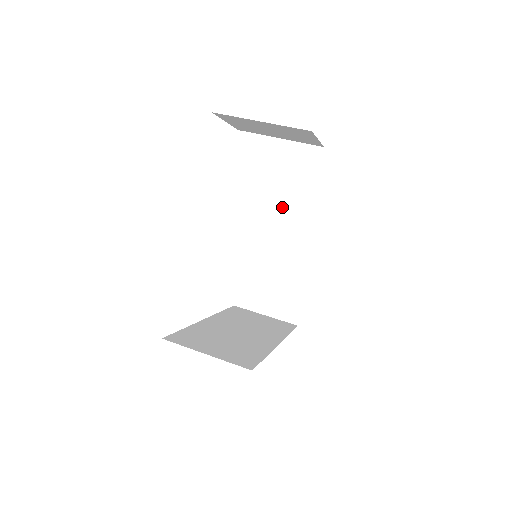
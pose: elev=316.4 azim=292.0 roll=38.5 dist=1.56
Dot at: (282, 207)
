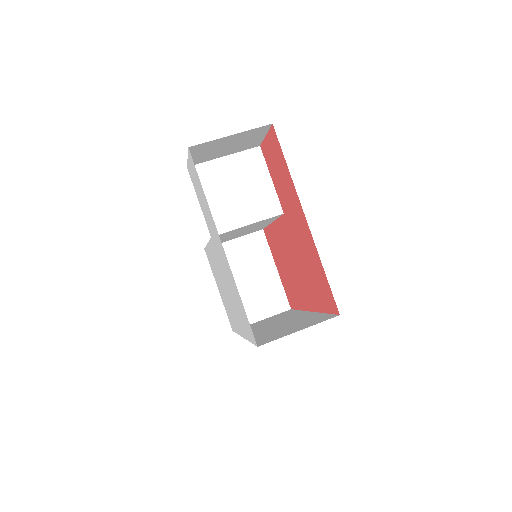
Dot at: (257, 204)
